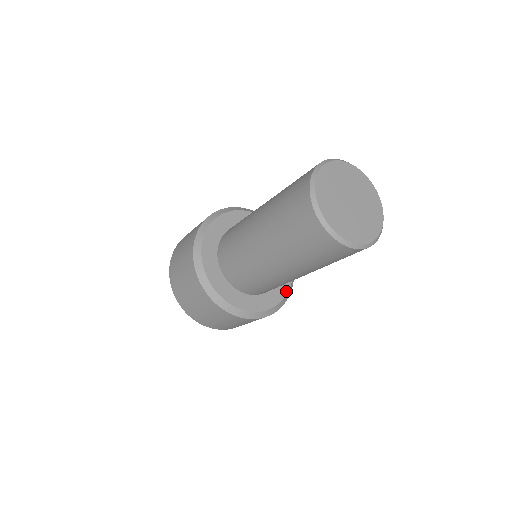
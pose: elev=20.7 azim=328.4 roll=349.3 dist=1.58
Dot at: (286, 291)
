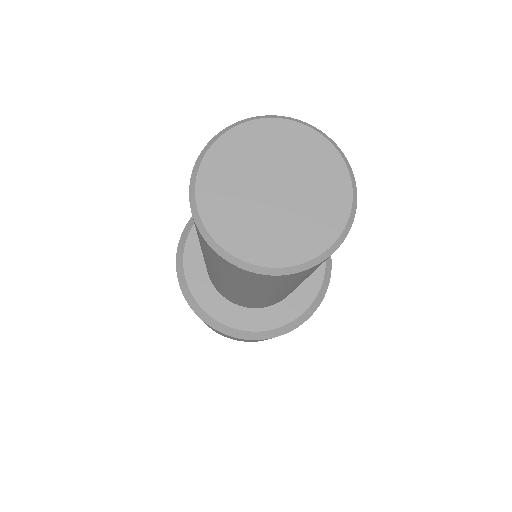
Dot at: (290, 319)
